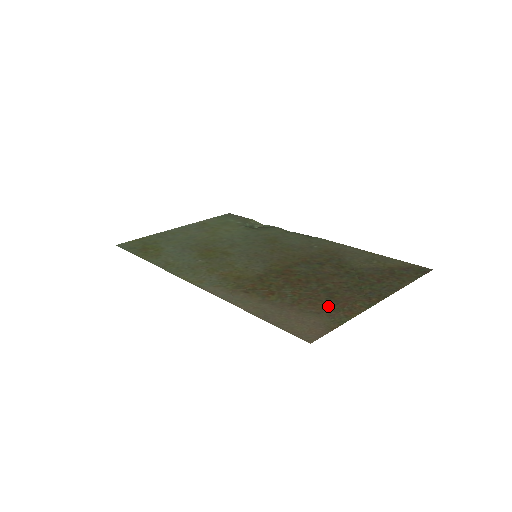
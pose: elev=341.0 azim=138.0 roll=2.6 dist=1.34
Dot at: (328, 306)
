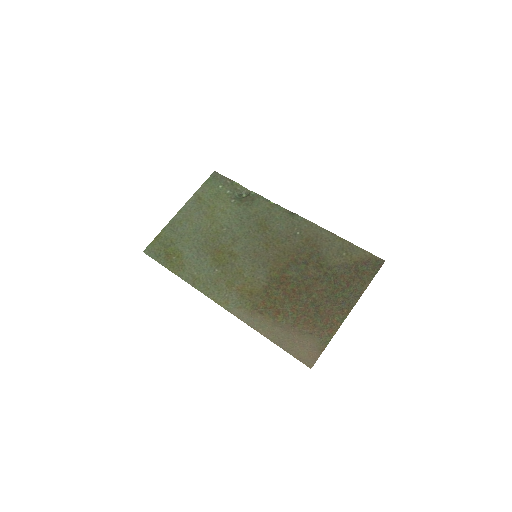
Dot at: (317, 324)
